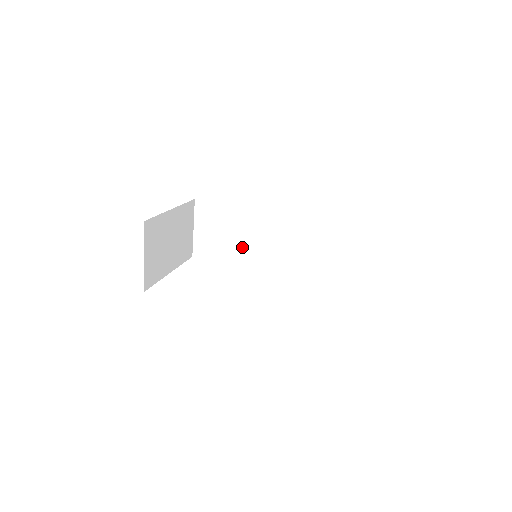
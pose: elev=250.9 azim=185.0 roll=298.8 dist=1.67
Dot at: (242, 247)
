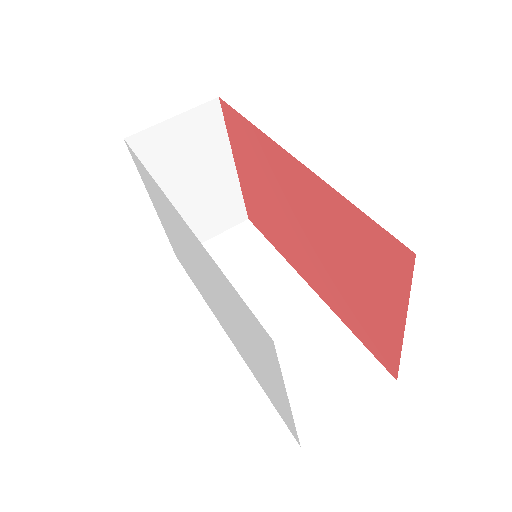
Dot at: occluded
